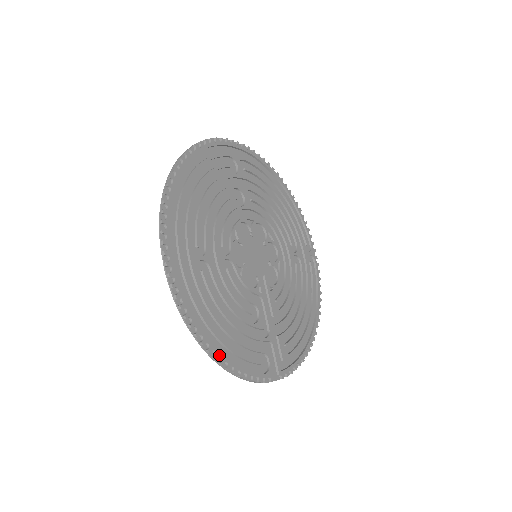
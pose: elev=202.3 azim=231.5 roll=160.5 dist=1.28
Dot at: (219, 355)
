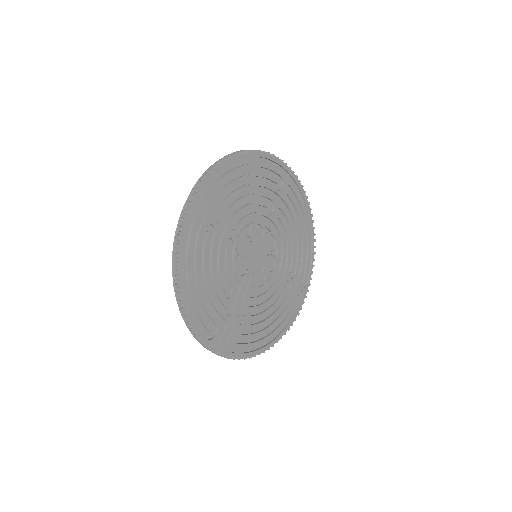
Dot at: (182, 295)
